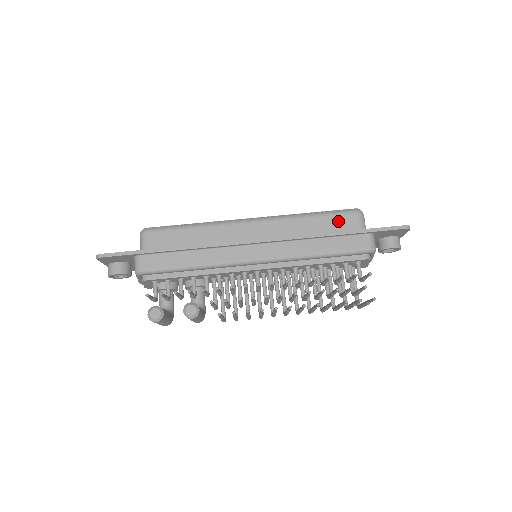
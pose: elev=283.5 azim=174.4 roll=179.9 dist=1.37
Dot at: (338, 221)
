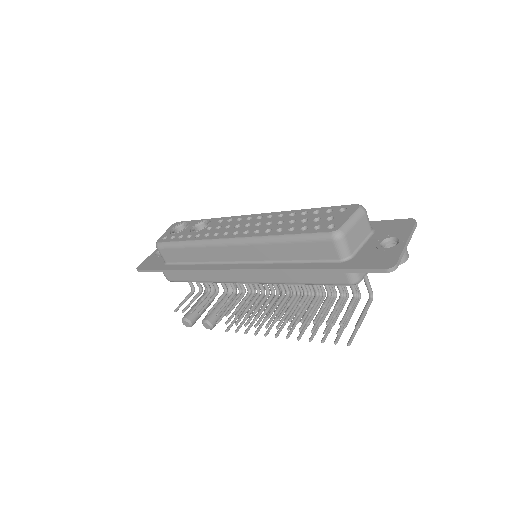
Dot at: (313, 249)
